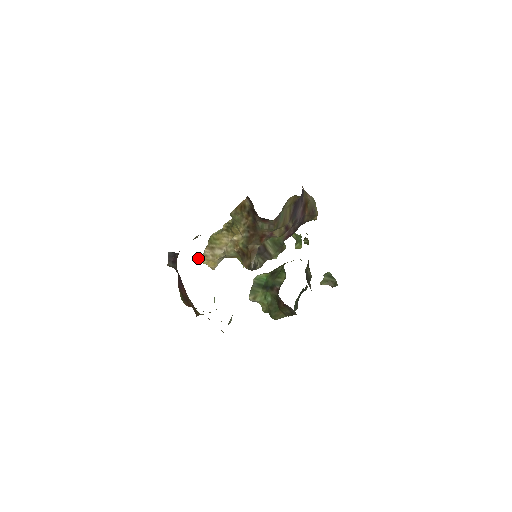
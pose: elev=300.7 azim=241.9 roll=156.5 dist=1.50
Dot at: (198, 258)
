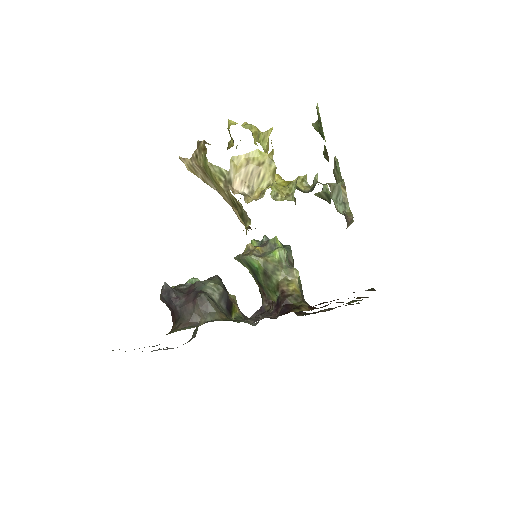
Dot at: (182, 159)
